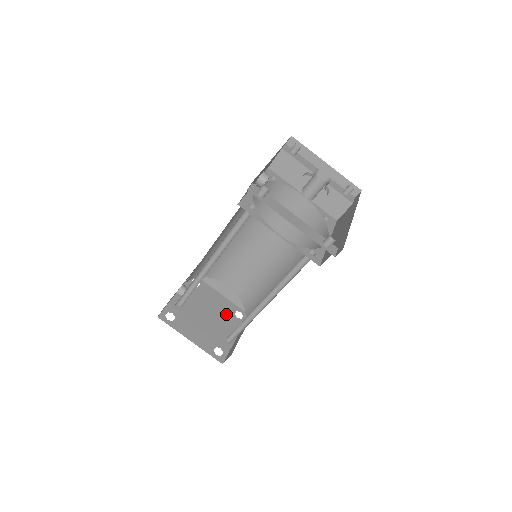
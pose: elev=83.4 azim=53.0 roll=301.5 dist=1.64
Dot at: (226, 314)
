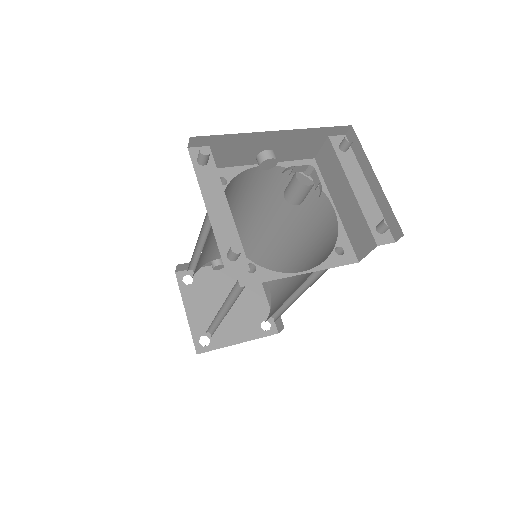
Dot at: (251, 315)
